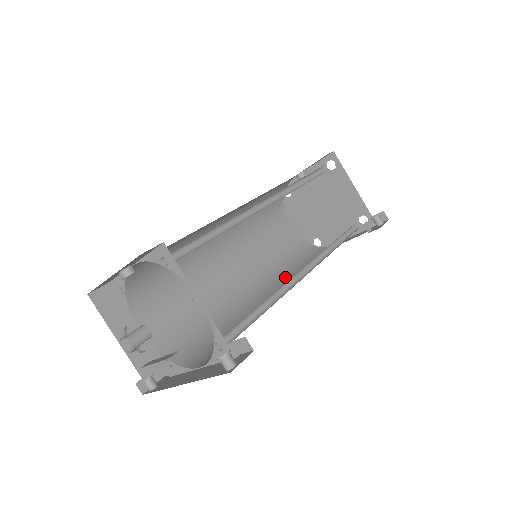
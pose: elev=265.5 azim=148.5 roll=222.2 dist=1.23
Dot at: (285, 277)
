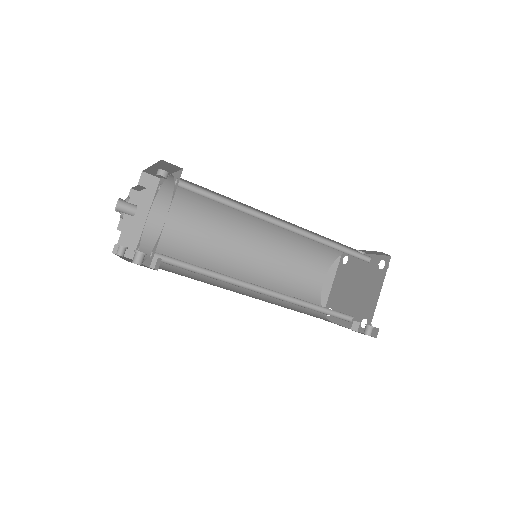
Dot at: (270, 297)
